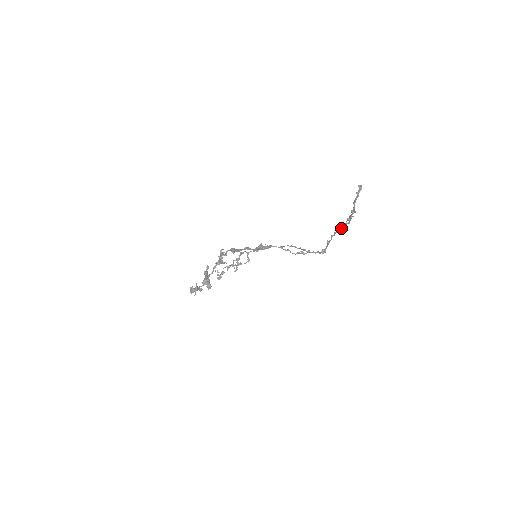
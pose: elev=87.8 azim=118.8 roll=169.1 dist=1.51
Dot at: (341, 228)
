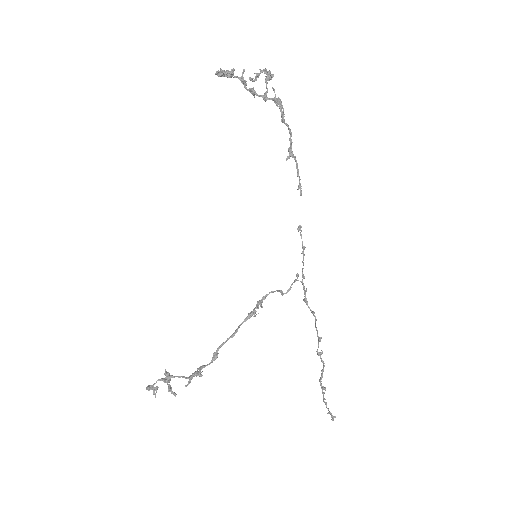
Dot at: (318, 354)
